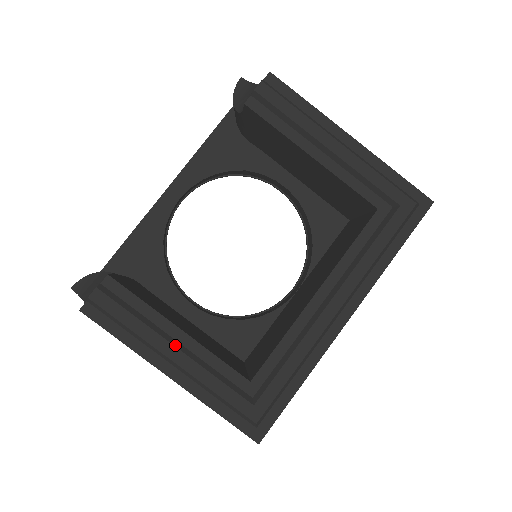
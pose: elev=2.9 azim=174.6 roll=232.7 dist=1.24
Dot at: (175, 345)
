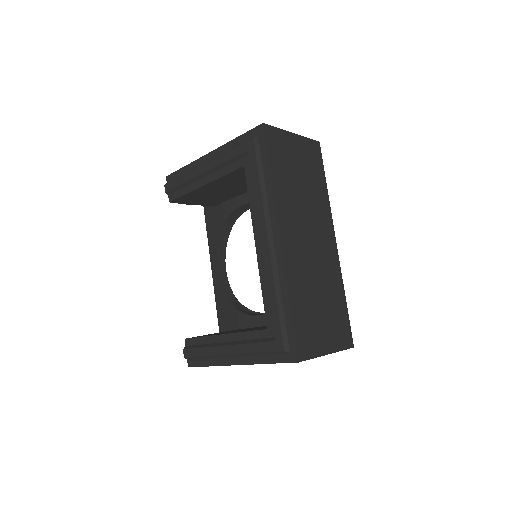
Dot at: (224, 345)
